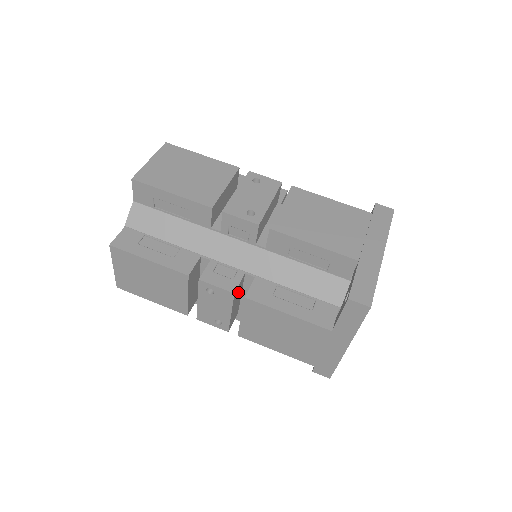
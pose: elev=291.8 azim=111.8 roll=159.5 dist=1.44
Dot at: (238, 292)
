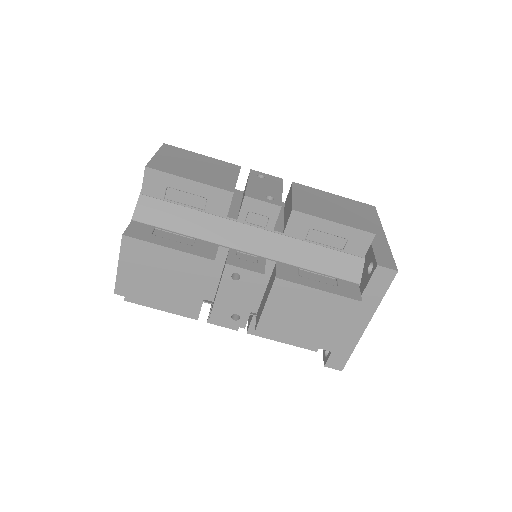
Dot at: occluded
